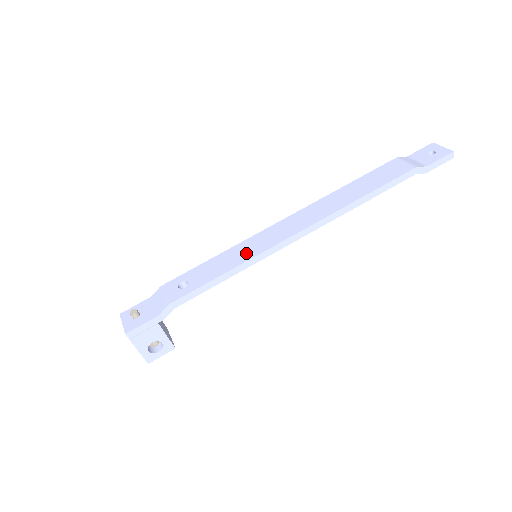
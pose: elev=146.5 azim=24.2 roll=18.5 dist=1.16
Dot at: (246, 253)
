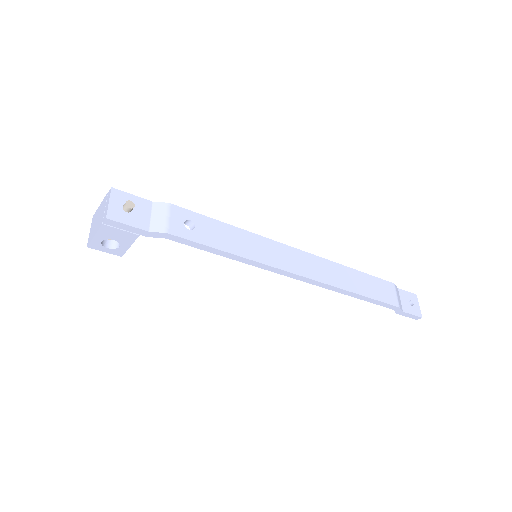
Dot at: (256, 251)
